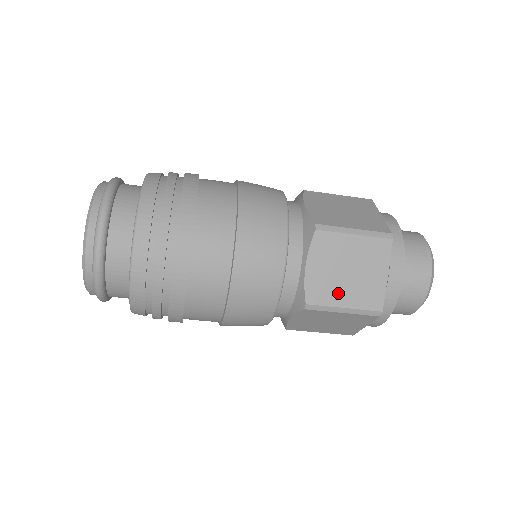
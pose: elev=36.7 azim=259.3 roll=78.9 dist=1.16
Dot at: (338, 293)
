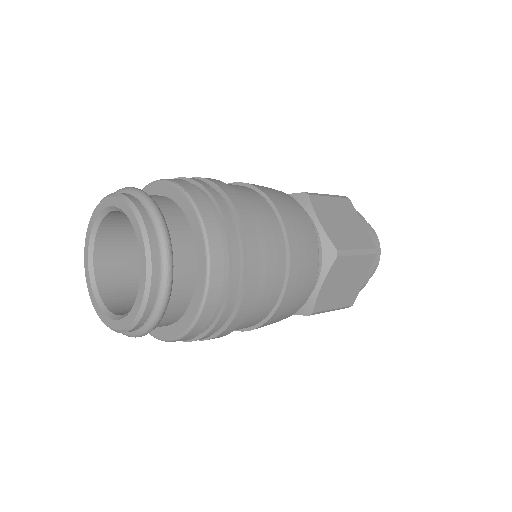
Dot at: (334, 300)
